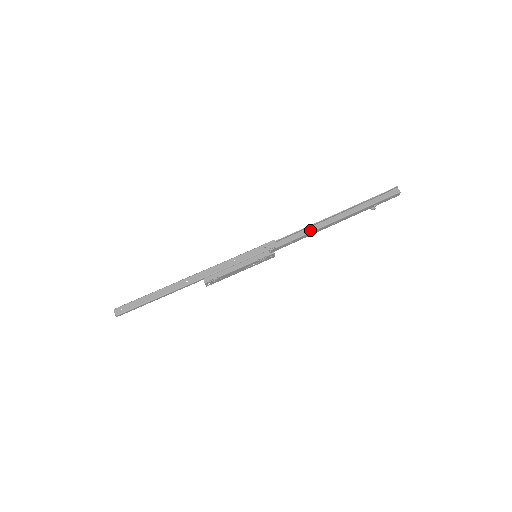
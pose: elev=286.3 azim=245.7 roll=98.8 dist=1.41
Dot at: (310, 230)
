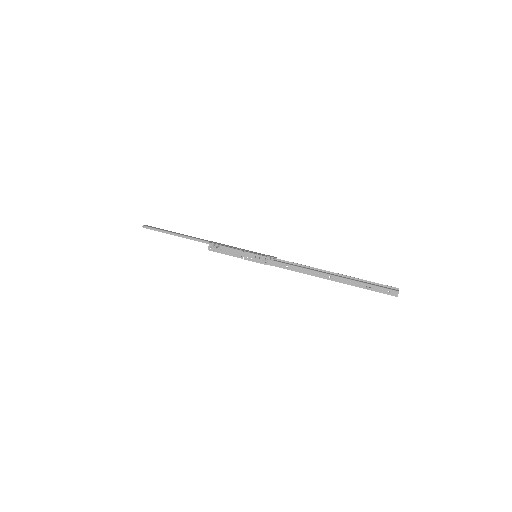
Dot at: (307, 268)
